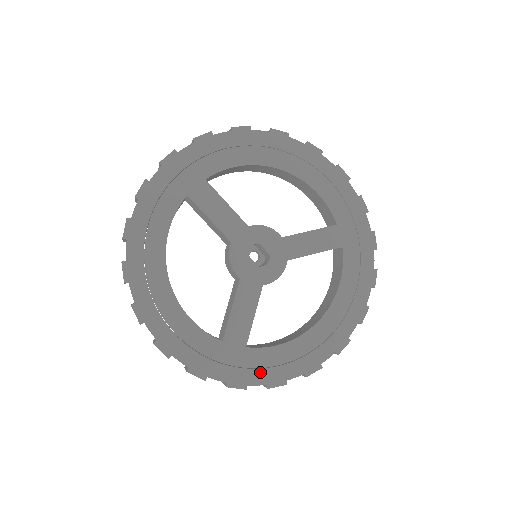
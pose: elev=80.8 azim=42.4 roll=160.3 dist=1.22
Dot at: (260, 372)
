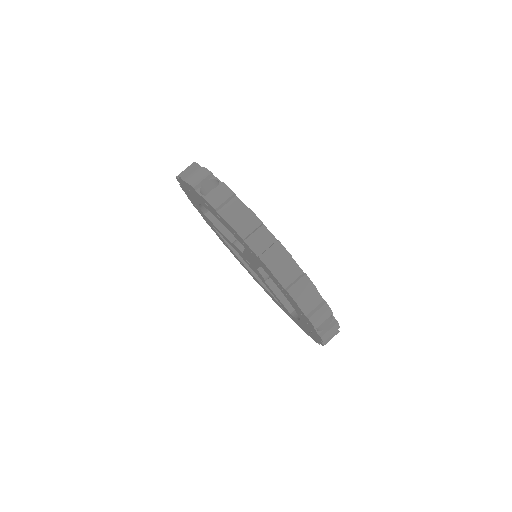
Dot at: occluded
